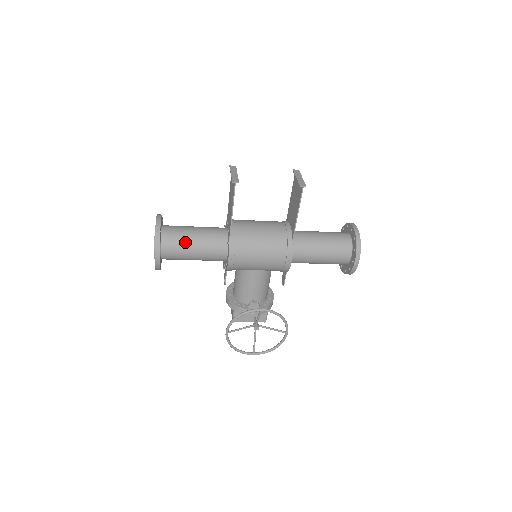
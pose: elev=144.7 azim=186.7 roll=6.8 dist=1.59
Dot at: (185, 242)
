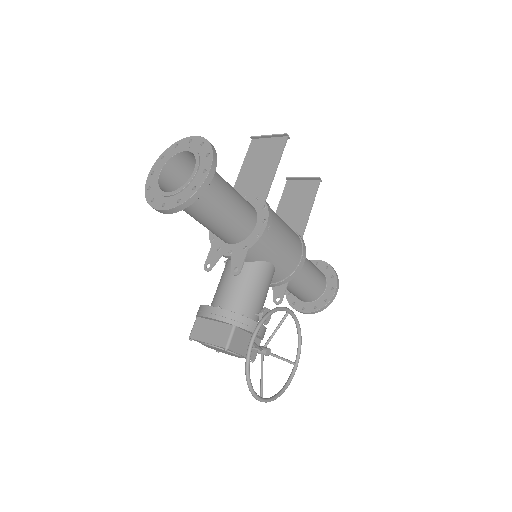
Dot at: (224, 182)
